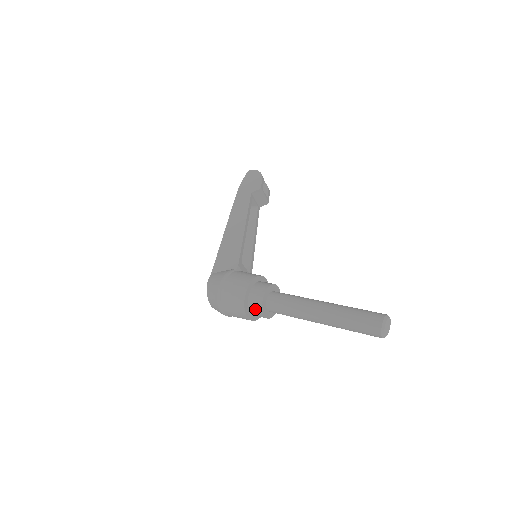
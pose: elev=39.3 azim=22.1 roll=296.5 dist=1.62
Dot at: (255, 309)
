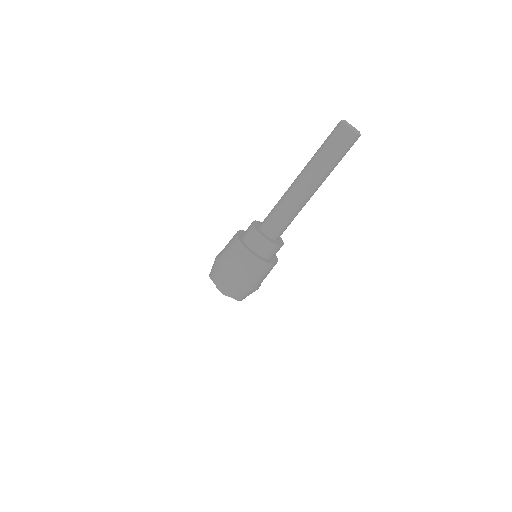
Dot at: (251, 237)
